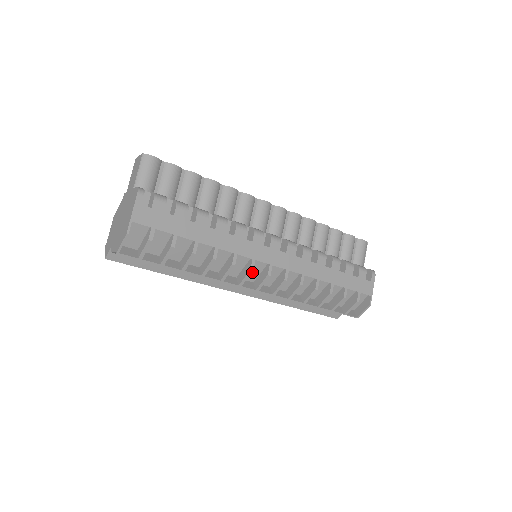
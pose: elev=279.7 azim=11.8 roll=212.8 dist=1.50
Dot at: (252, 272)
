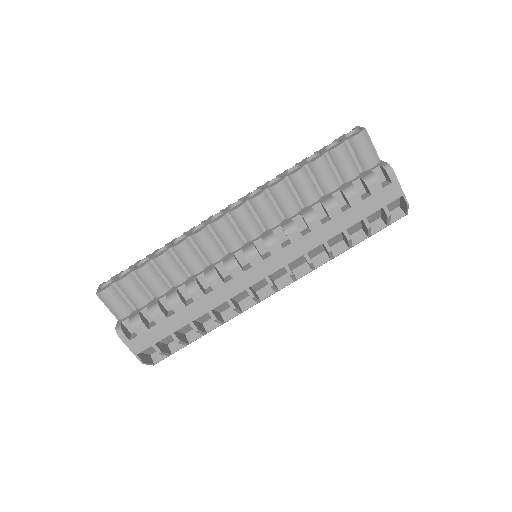
Dot at: (259, 284)
